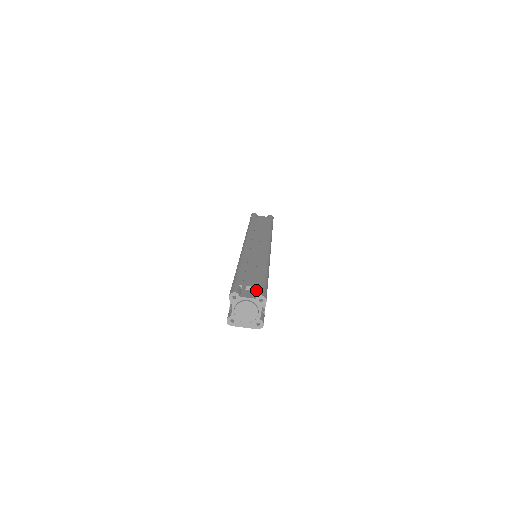
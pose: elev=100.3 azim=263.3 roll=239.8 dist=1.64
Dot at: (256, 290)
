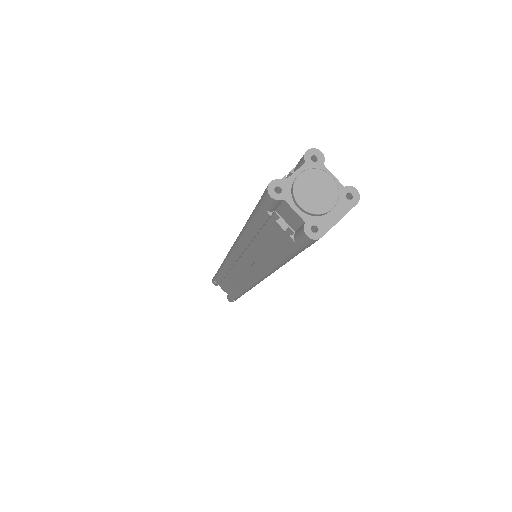
Dot at: occluded
